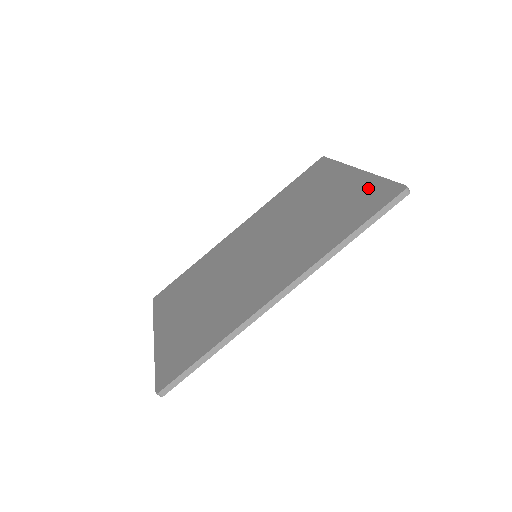
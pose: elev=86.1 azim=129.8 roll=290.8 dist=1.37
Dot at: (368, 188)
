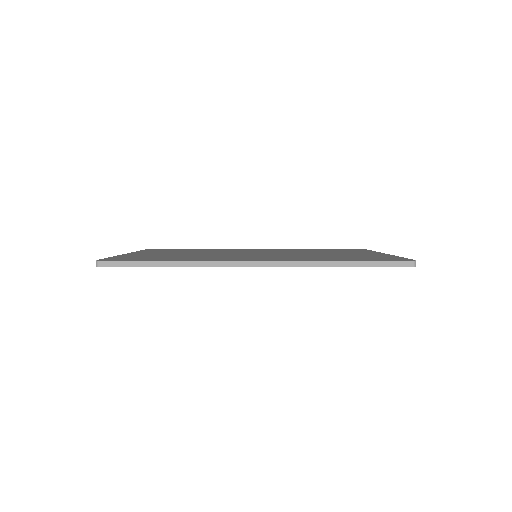
Dot at: (383, 256)
